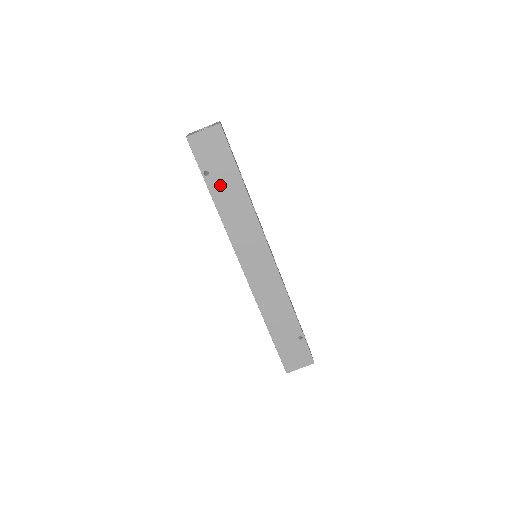
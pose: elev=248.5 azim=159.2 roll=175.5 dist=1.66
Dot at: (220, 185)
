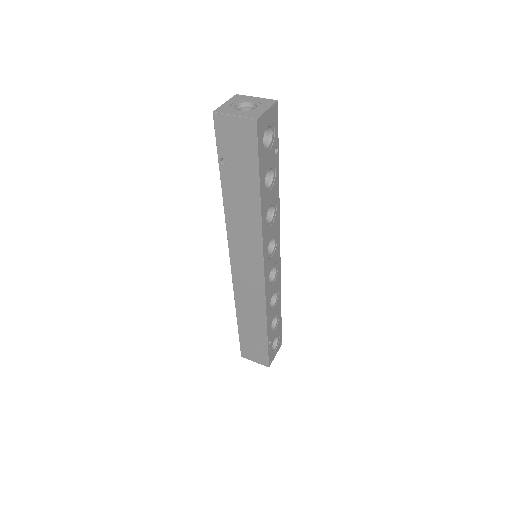
Dot at: (234, 181)
